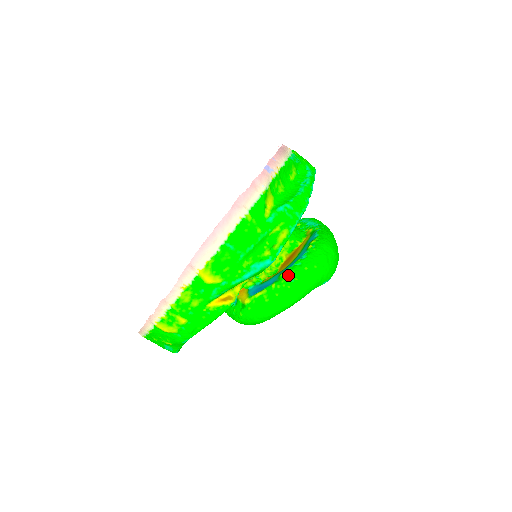
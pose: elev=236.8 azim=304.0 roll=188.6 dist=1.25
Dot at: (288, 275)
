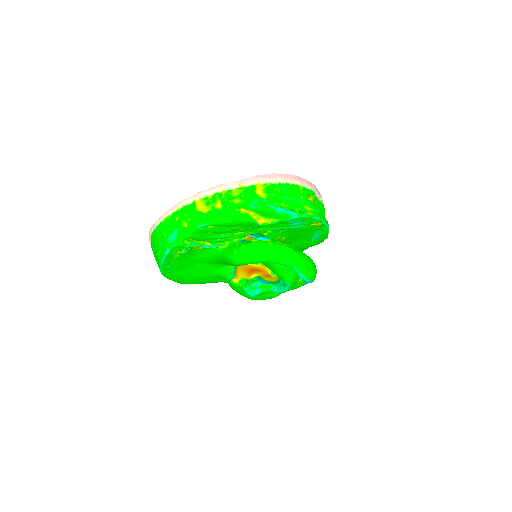
Dot at: (290, 246)
